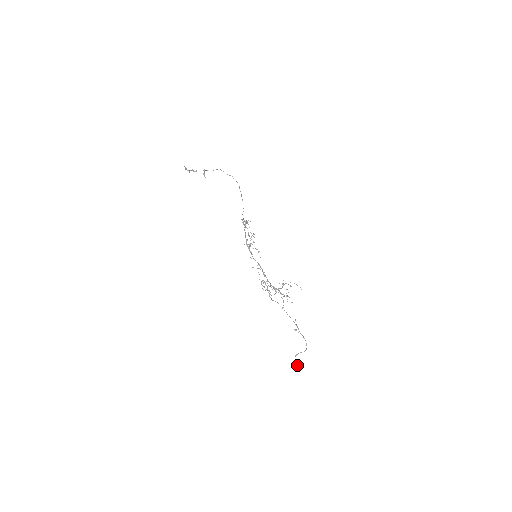
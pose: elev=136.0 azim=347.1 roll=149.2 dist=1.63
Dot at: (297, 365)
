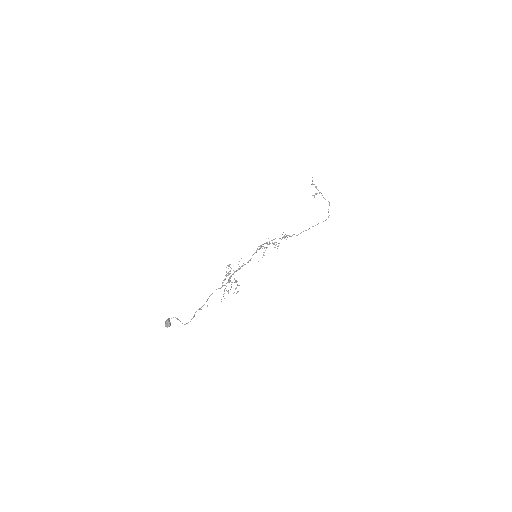
Dot at: (166, 321)
